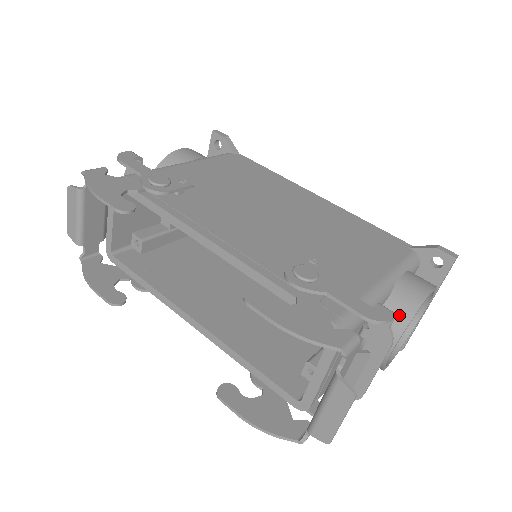
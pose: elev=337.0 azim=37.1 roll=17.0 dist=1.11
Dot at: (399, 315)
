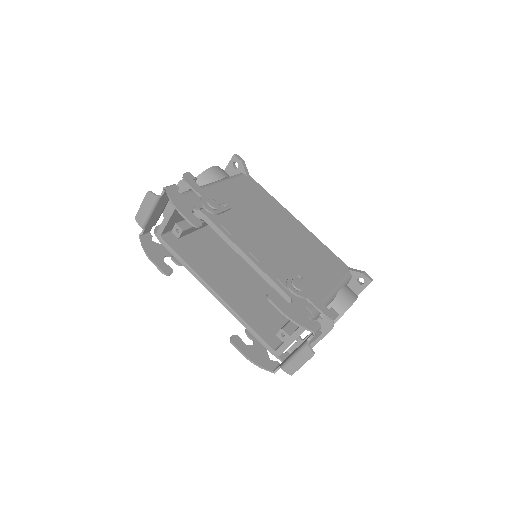
Dot at: (337, 311)
